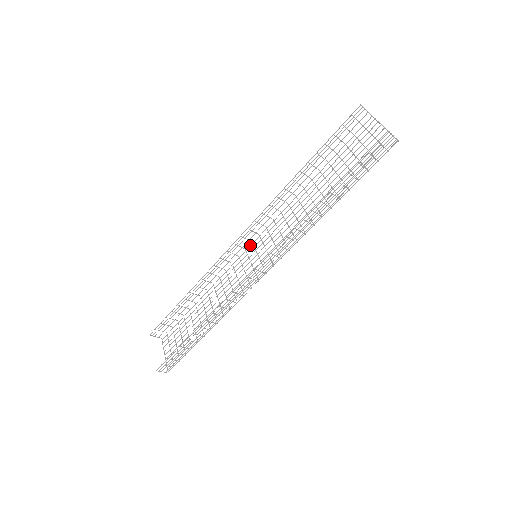
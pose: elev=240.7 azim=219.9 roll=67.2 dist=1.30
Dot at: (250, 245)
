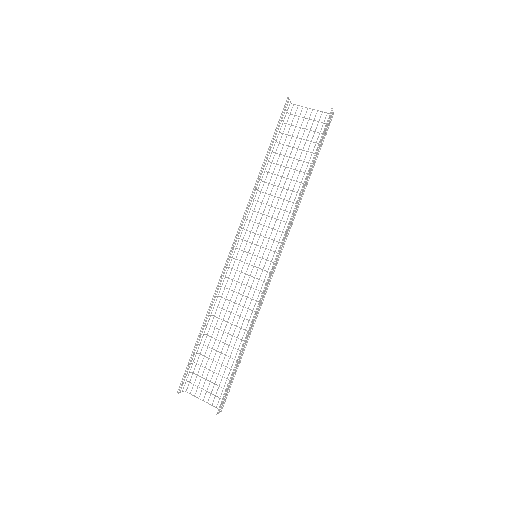
Dot at: occluded
